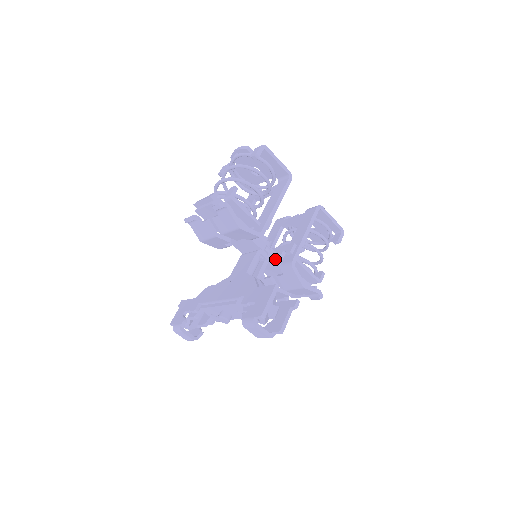
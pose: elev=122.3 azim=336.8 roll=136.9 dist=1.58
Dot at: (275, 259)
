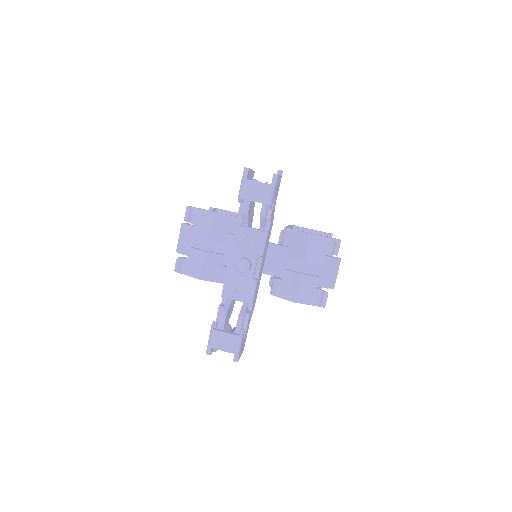
Dot at: (273, 244)
